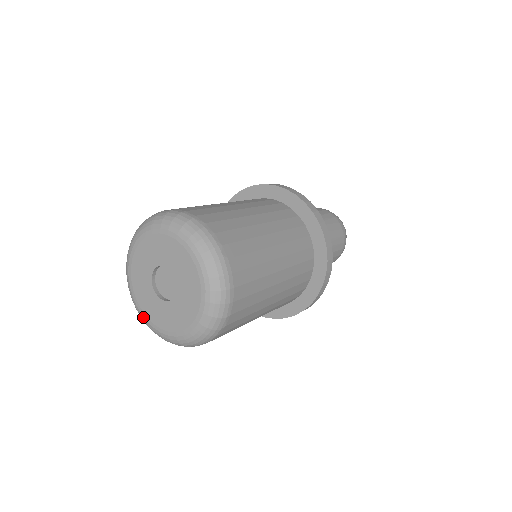
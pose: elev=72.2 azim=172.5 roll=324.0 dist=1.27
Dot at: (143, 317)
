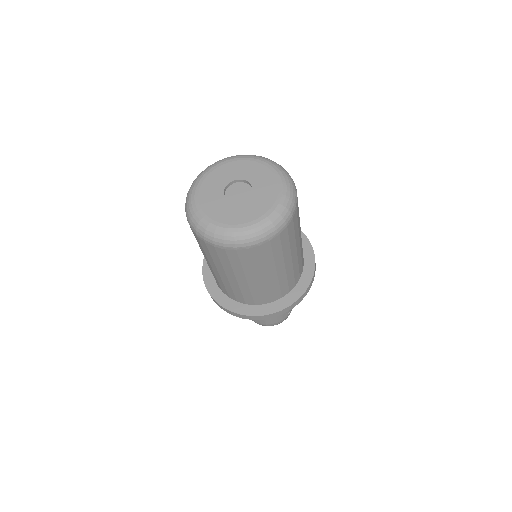
Dot at: (255, 224)
